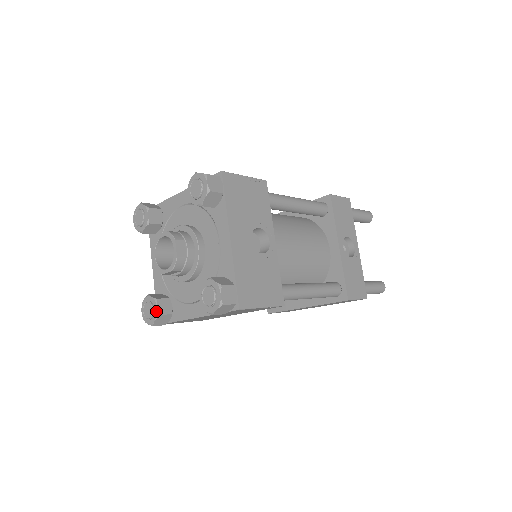
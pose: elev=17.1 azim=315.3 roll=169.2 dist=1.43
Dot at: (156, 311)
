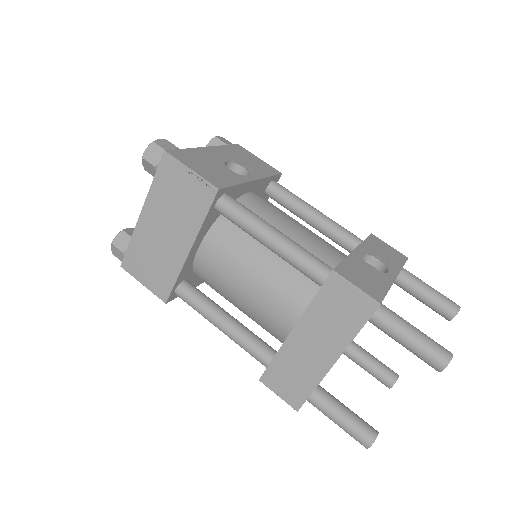
Dot at: (124, 230)
